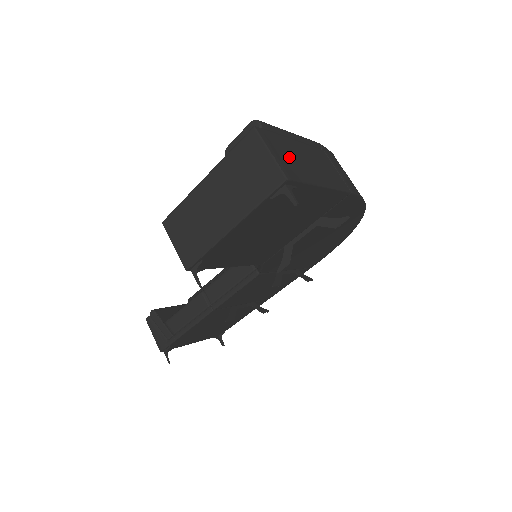
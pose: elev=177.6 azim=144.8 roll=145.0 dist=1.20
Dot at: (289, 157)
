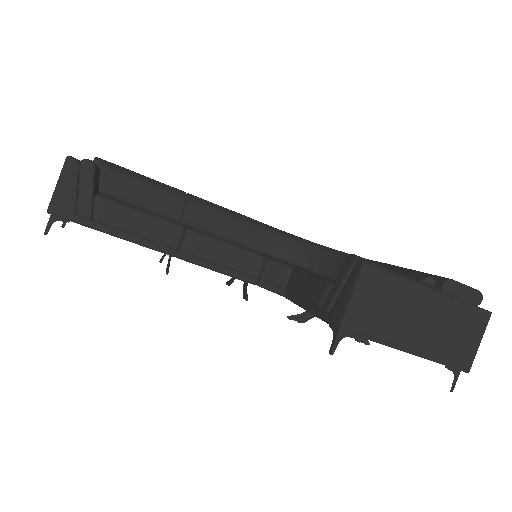
Dot at: occluded
